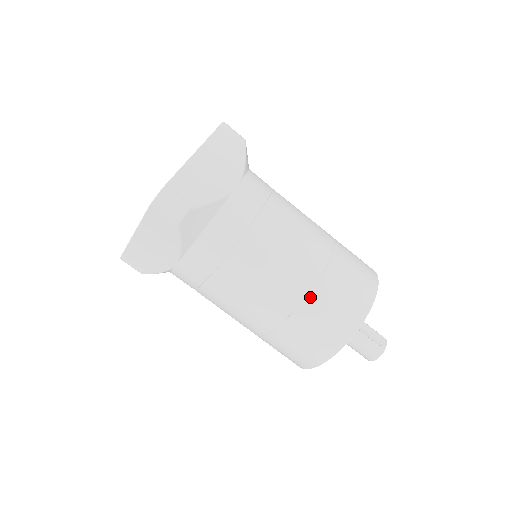
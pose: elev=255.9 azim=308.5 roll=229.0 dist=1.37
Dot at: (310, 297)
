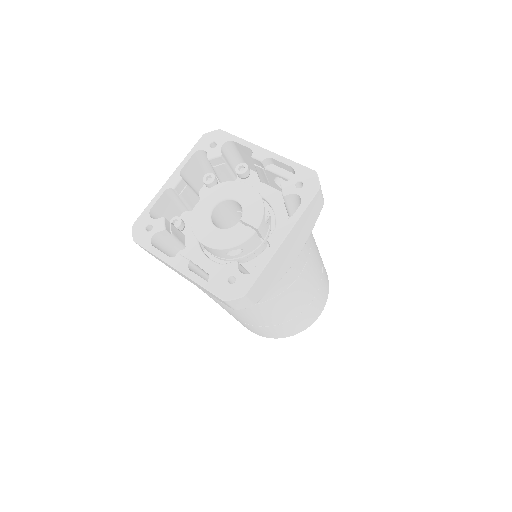
Dot at: (285, 323)
